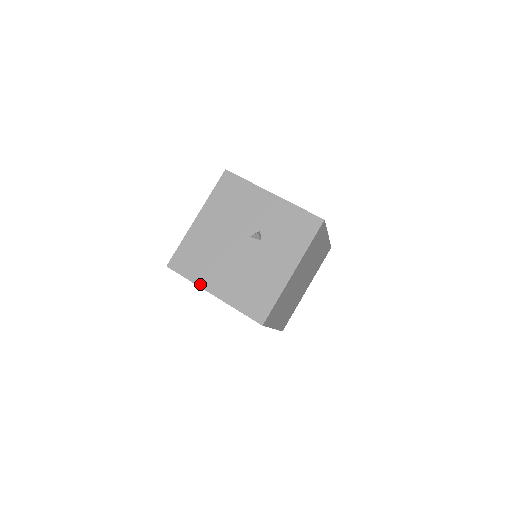
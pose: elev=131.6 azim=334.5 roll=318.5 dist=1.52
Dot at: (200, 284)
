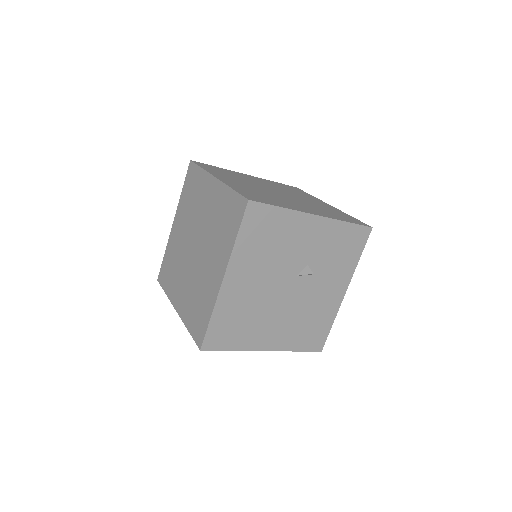
Dot at: (249, 348)
